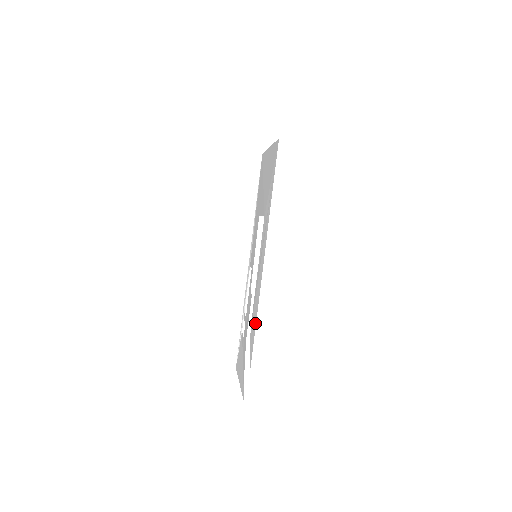
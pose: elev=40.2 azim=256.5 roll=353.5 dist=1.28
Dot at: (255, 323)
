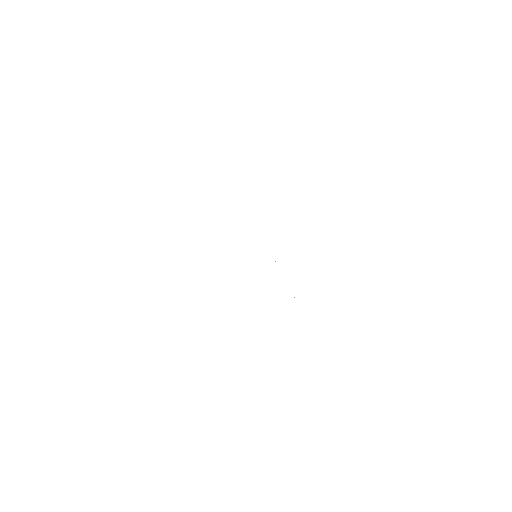
Dot at: occluded
